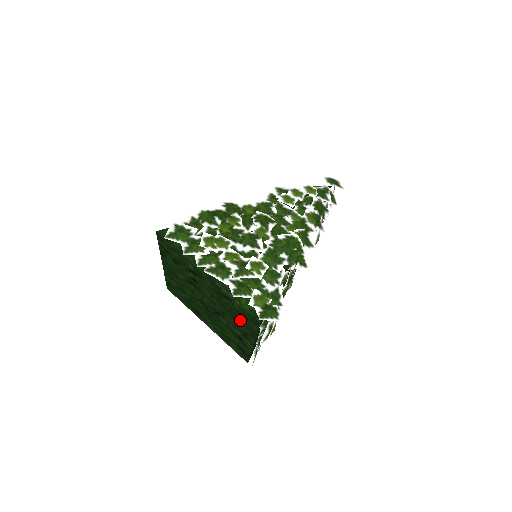
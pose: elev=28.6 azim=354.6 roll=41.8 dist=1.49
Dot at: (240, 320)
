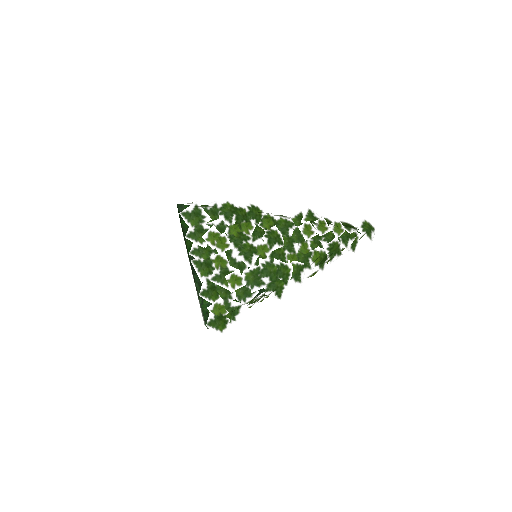
Dot at: occluded
